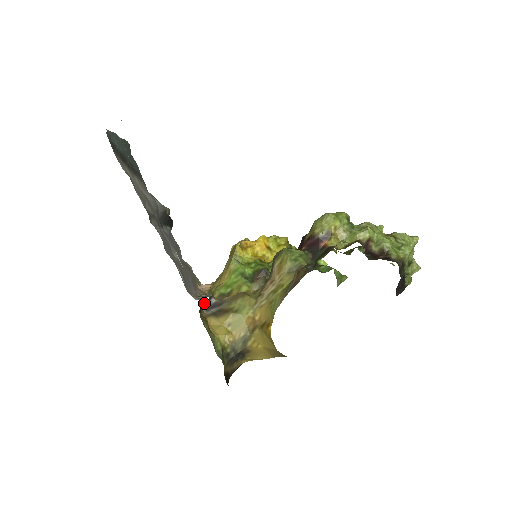
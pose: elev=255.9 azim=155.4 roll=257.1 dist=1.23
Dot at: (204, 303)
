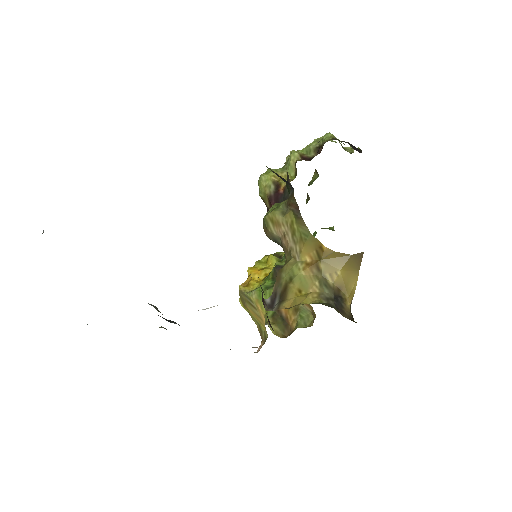
Dot at: (263, 303)
